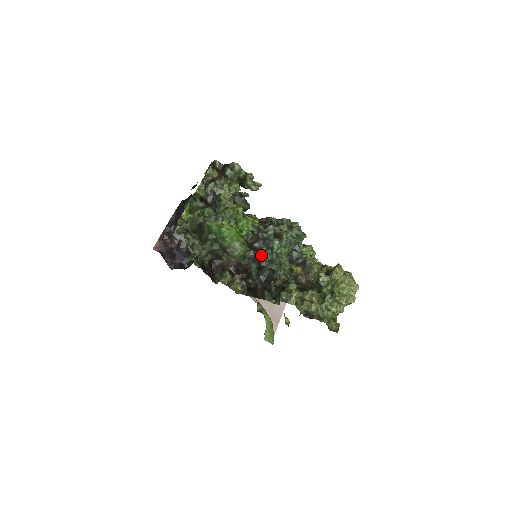
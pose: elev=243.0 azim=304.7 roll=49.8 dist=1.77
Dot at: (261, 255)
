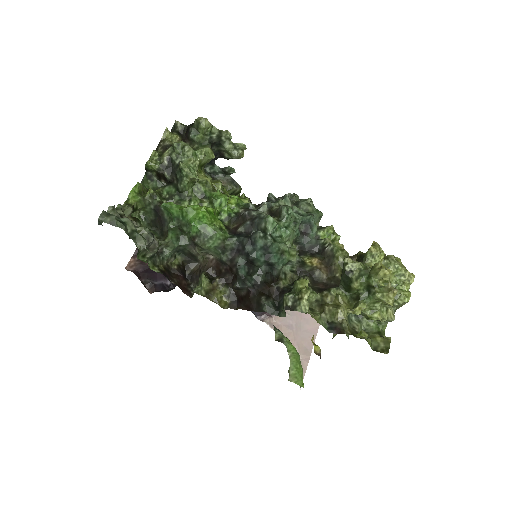
Dot at: (248, 242)
